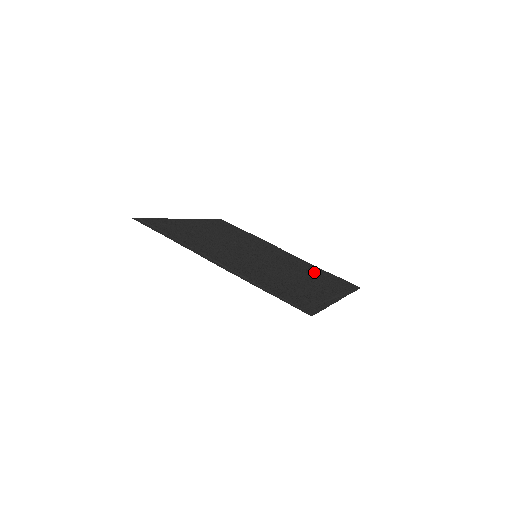
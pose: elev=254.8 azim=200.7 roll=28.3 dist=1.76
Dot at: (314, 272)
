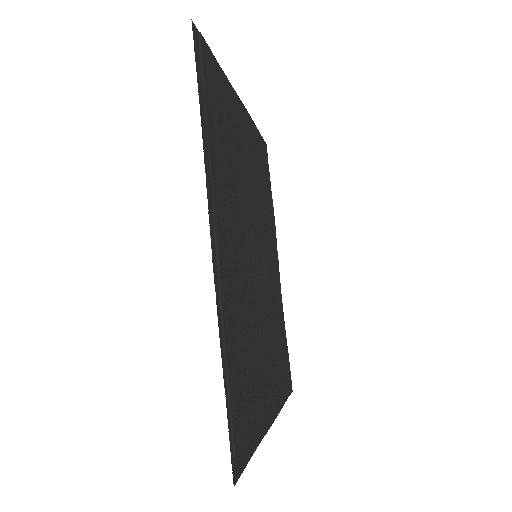
Dot at: (279, 332)
